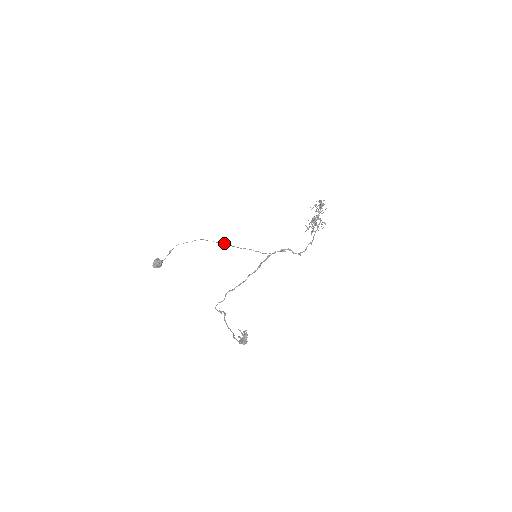
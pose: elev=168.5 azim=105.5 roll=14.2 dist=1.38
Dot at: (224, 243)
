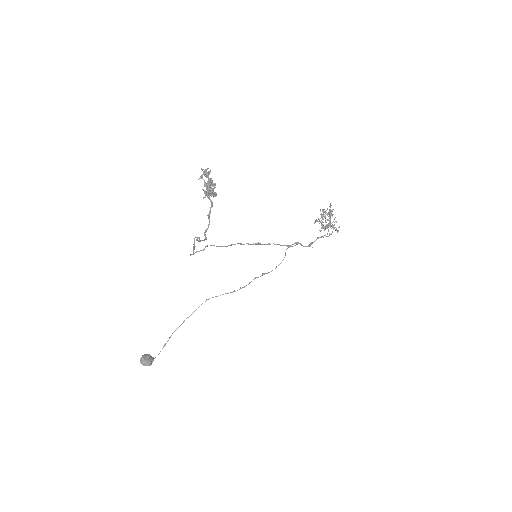
Dot at: (225, 293)
